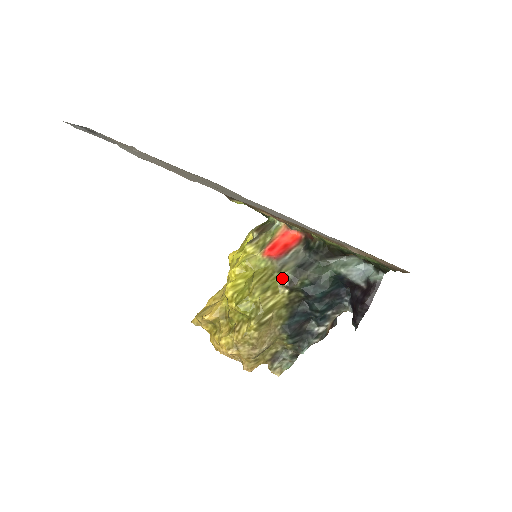
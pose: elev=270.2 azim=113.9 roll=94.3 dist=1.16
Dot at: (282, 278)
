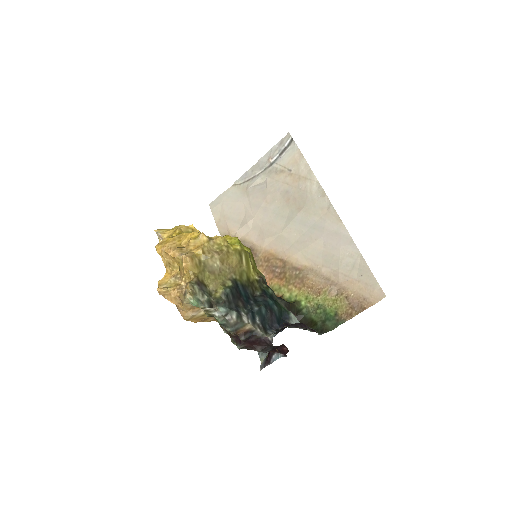
Dot at: (261, 273)
